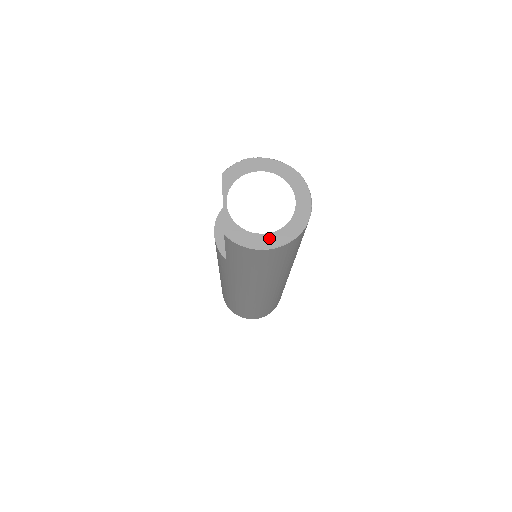
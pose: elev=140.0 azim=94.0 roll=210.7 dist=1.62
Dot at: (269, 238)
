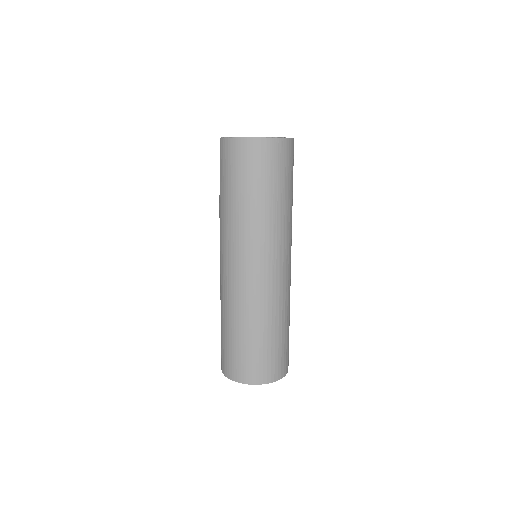
Dot at: occluded
